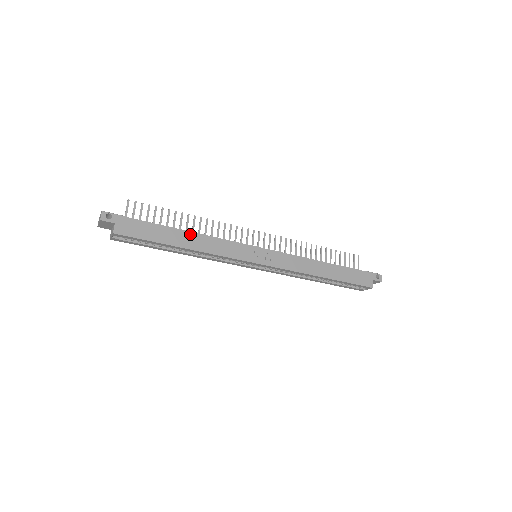
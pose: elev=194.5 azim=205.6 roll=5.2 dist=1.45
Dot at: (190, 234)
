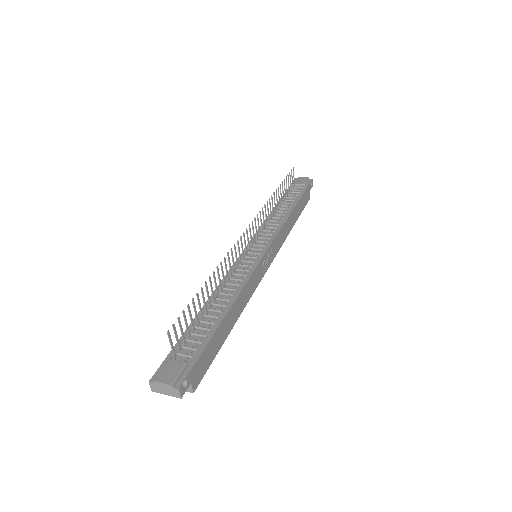
Dot at: (233, 307)
